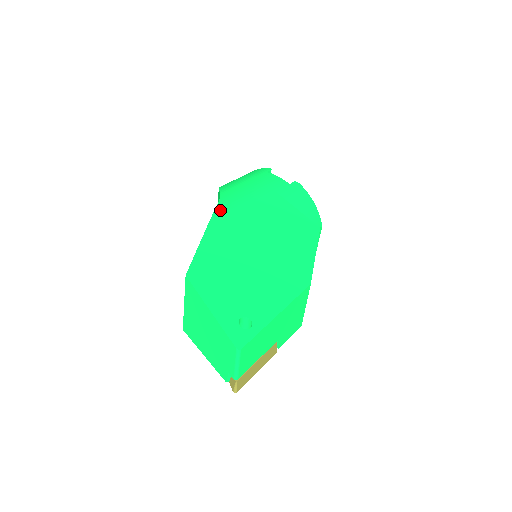
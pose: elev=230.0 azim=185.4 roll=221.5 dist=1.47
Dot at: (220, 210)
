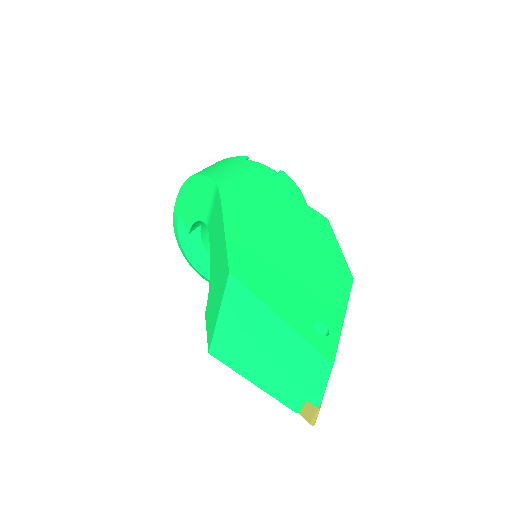
Dot at: (226, 195)
